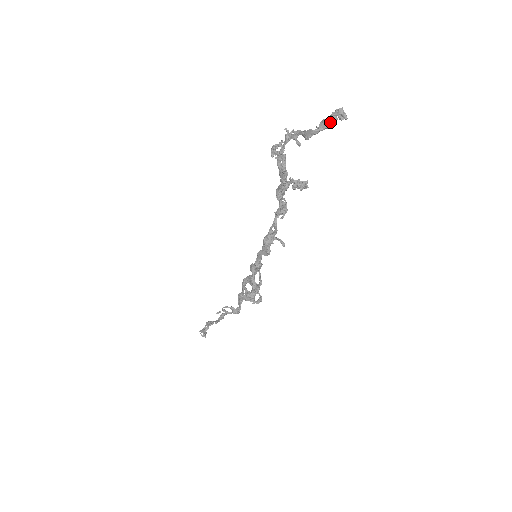
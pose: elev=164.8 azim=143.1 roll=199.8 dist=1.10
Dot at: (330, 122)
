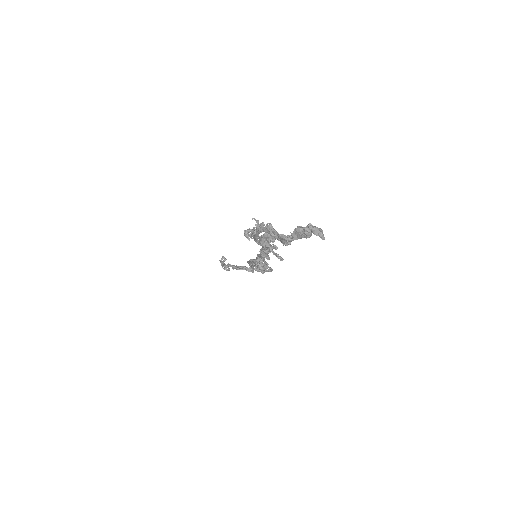
Dot at: (305, 235)
